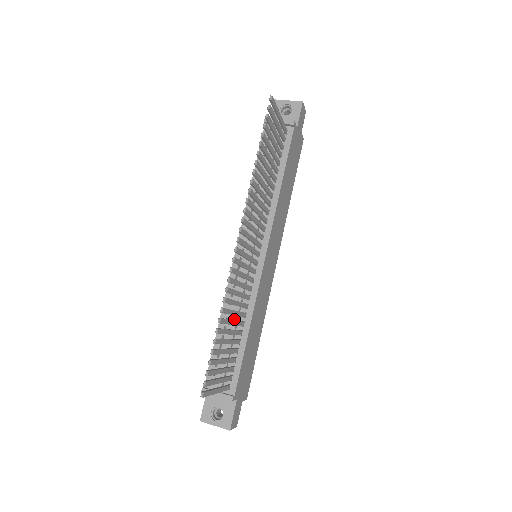
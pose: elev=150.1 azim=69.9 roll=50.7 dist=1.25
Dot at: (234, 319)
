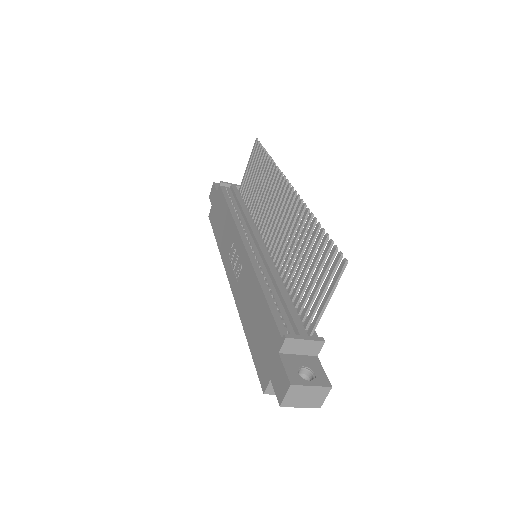
Dot at: (278, 280)
